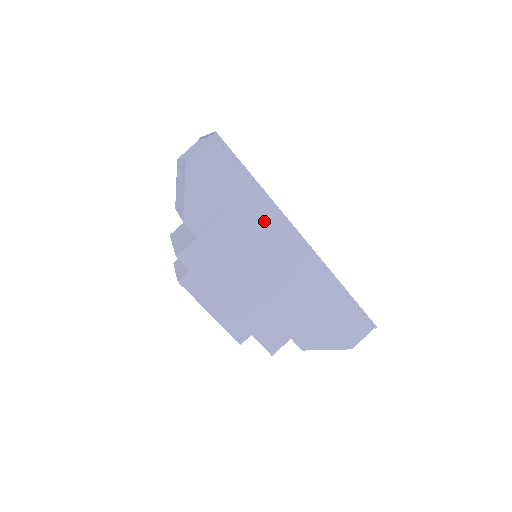
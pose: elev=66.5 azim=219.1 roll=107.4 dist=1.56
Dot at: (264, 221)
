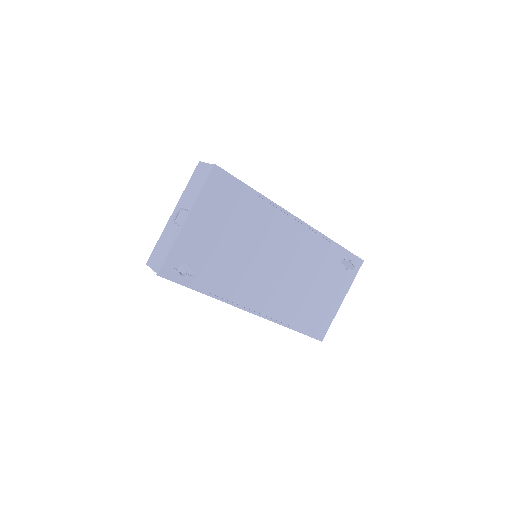
Dot at: occluded
